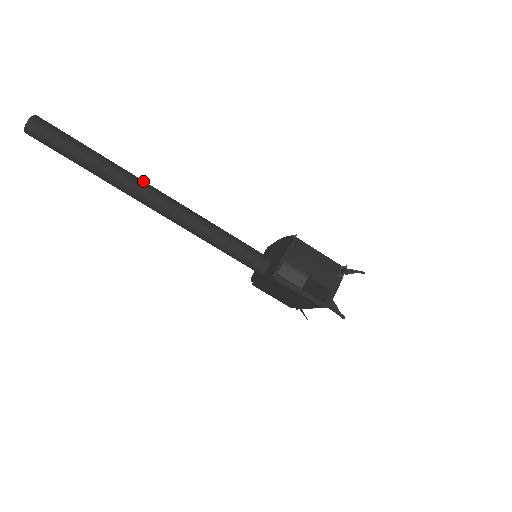
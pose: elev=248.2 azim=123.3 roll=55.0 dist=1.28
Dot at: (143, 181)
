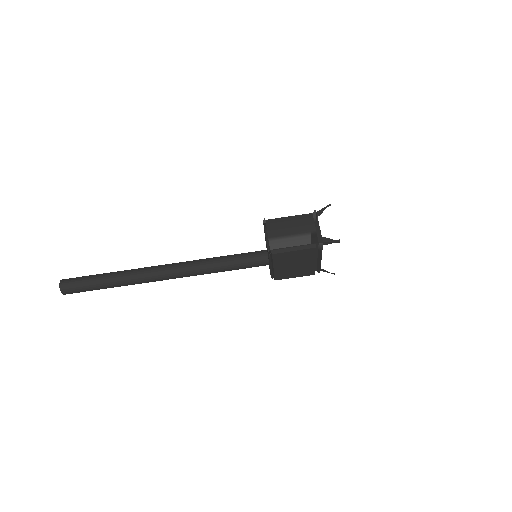
Dot at: (149, 267)
